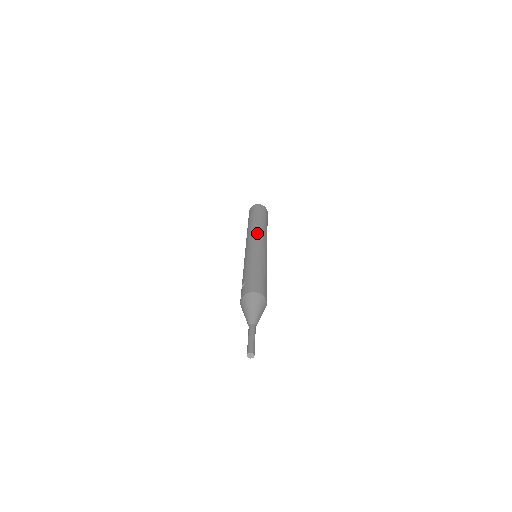
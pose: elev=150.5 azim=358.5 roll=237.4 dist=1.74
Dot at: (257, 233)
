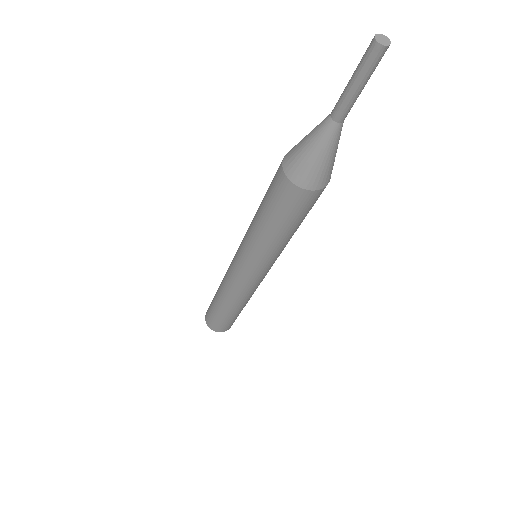
Dot at: occluded
